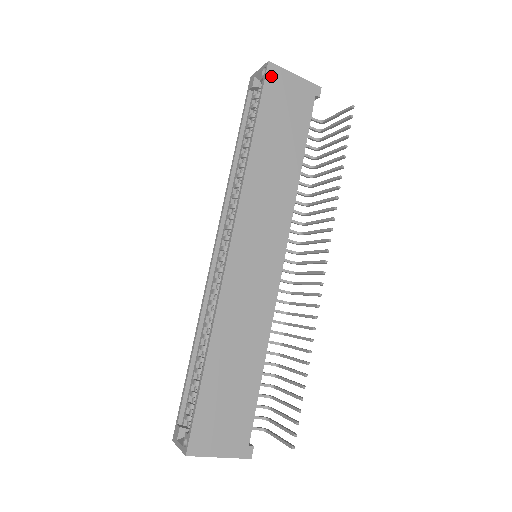
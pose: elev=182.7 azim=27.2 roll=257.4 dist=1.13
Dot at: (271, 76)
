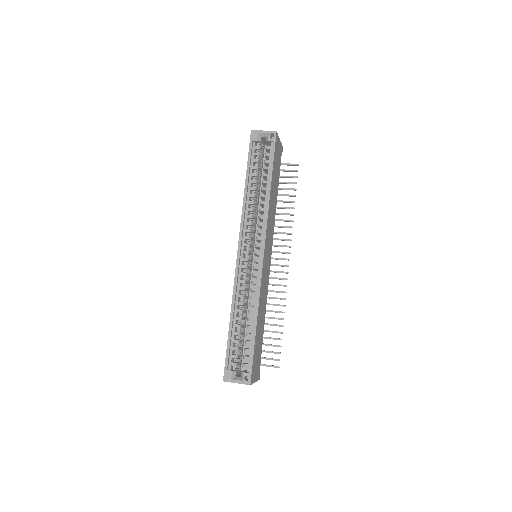
Dot at: (276, 141)
